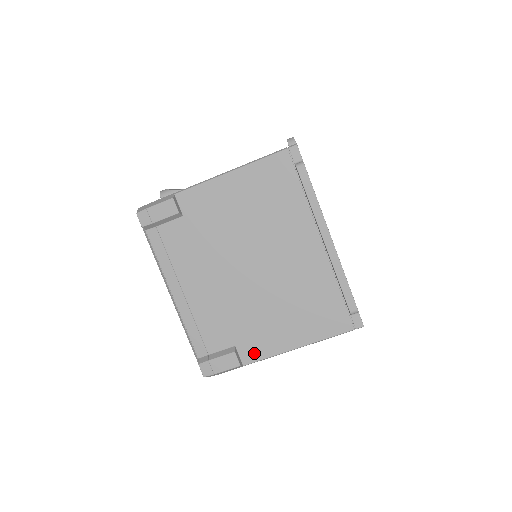
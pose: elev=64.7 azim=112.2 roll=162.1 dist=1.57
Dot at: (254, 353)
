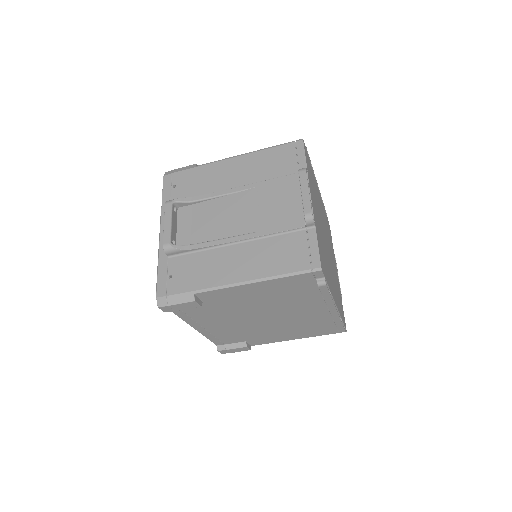
Dot at: (261, 342)
